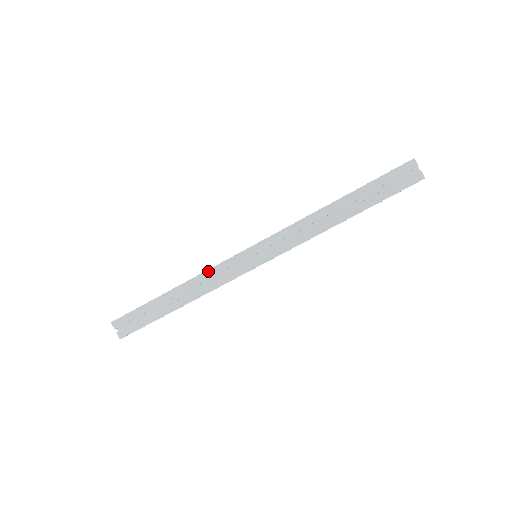
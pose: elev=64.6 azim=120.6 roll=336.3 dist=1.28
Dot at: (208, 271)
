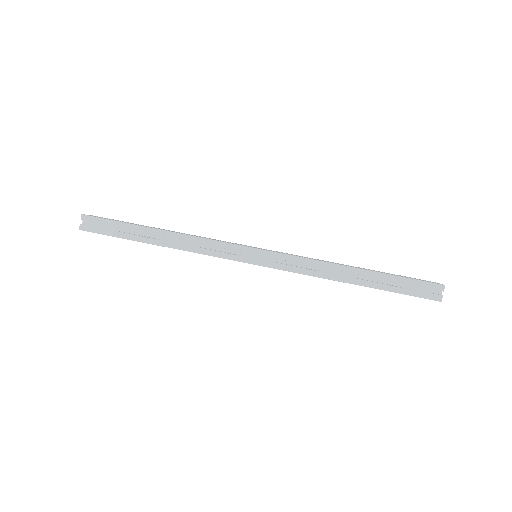
Dot at: (209, 238)
